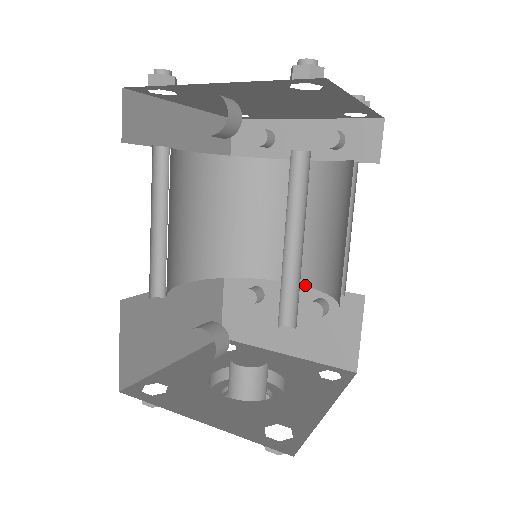
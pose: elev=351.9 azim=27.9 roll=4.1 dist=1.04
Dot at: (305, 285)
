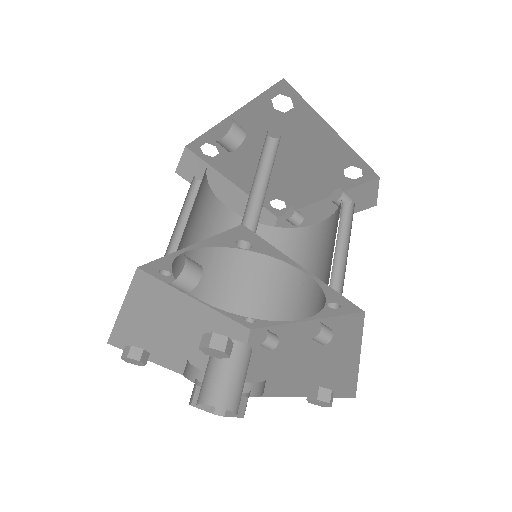
Dot at: (311, 315)
